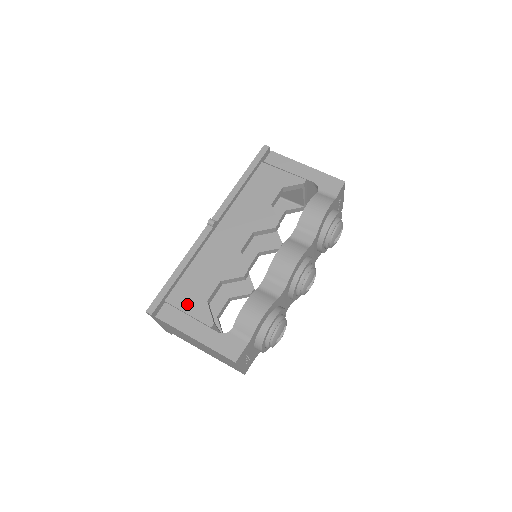
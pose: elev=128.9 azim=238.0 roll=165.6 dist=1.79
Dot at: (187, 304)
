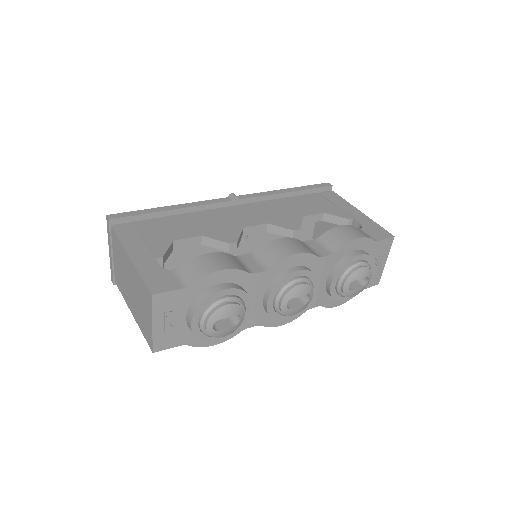
Dot at: (151, 233)
